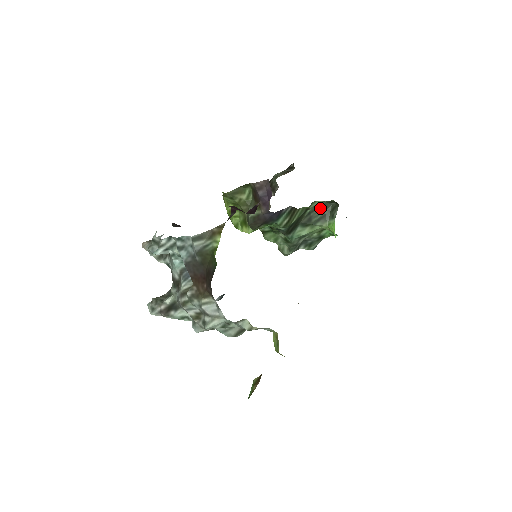
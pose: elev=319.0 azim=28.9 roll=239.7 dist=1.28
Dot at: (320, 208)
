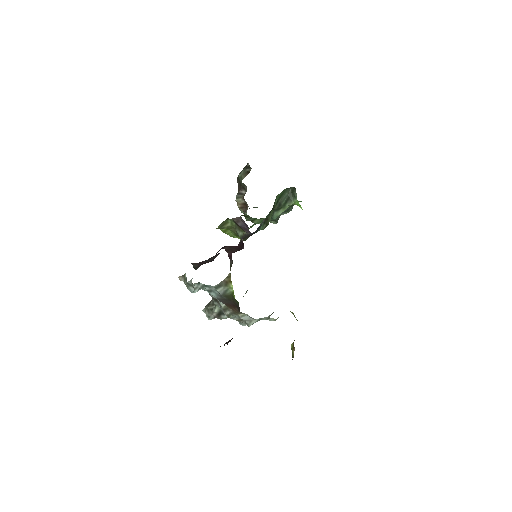
Dot at: (283, 195)
